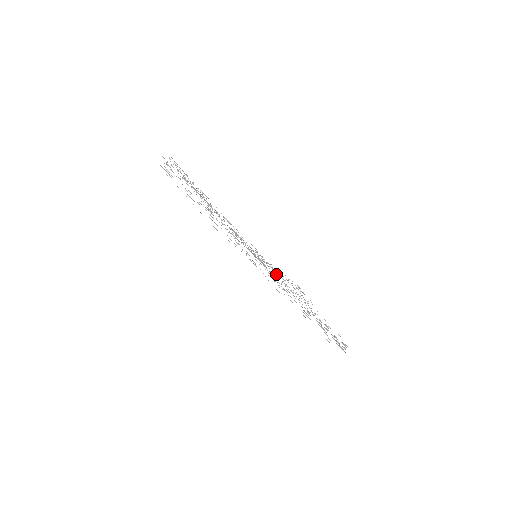
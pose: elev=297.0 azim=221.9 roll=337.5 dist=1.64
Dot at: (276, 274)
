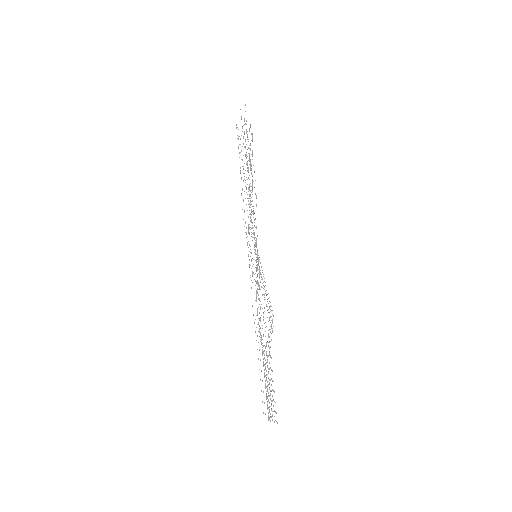
Dot at: occluded
